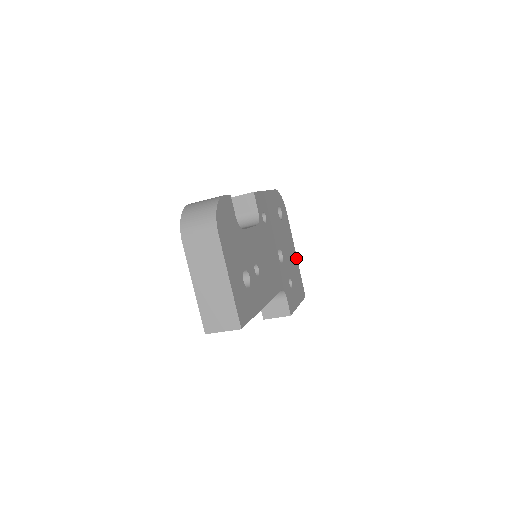
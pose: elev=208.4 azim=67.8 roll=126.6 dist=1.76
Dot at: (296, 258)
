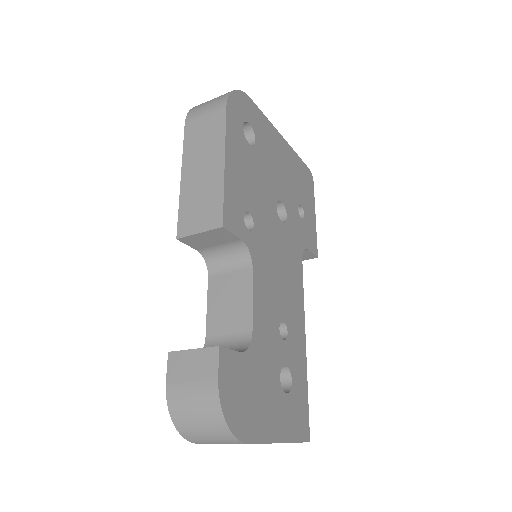
Dot at: (287, 146)
